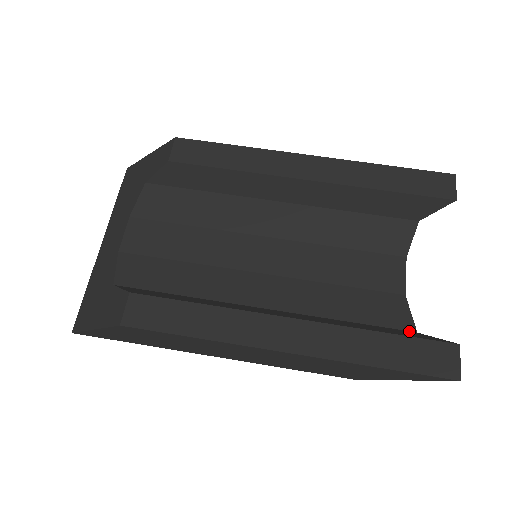
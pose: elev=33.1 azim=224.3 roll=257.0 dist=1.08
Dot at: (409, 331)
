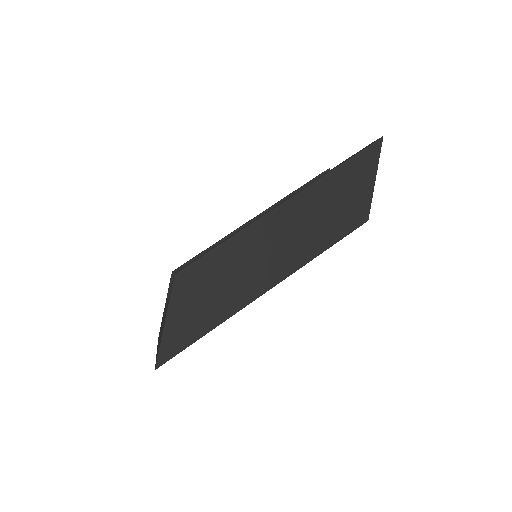
Dot at: occluded
